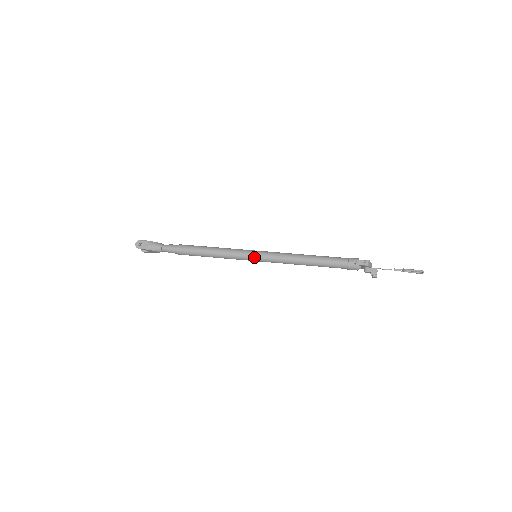
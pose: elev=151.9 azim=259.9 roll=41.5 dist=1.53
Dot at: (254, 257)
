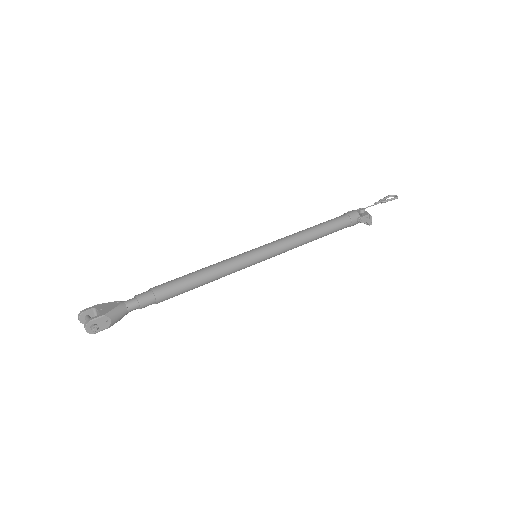
Dot at: (259, 261)
